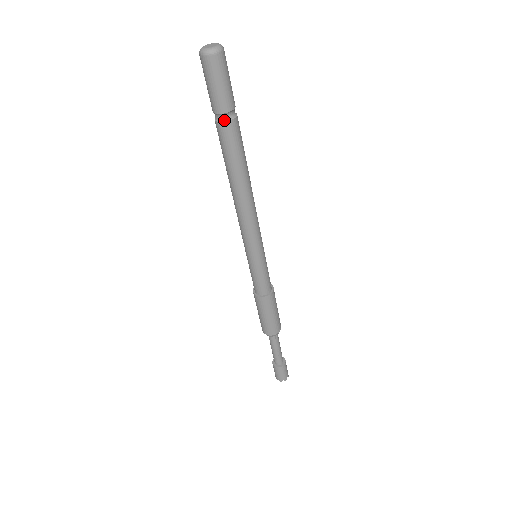
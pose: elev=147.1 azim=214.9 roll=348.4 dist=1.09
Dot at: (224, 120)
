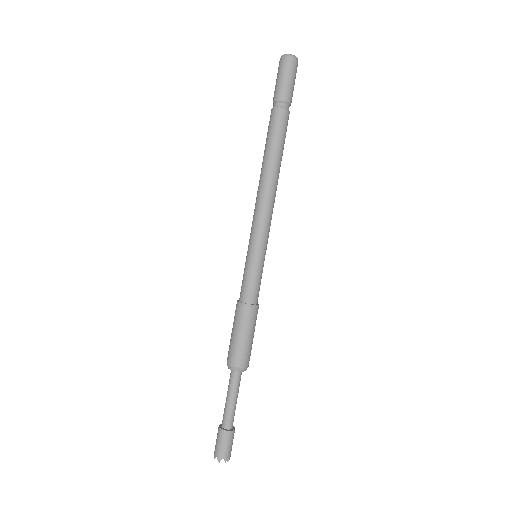
Dot at: (286, 108)
